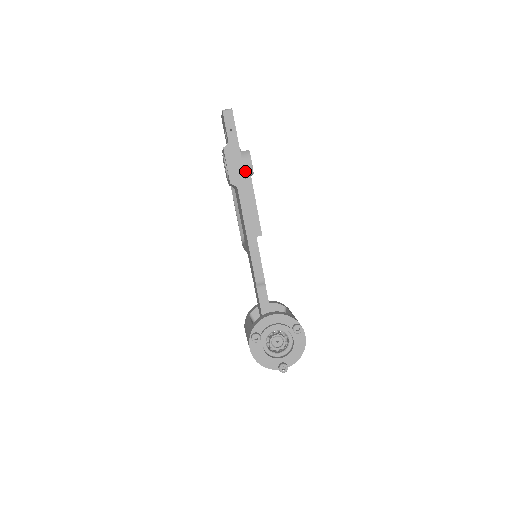
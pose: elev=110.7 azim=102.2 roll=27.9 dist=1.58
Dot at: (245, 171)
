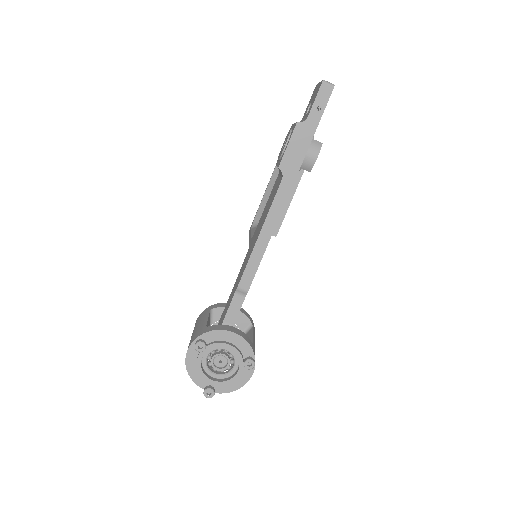
Dot at: (303, 163)
